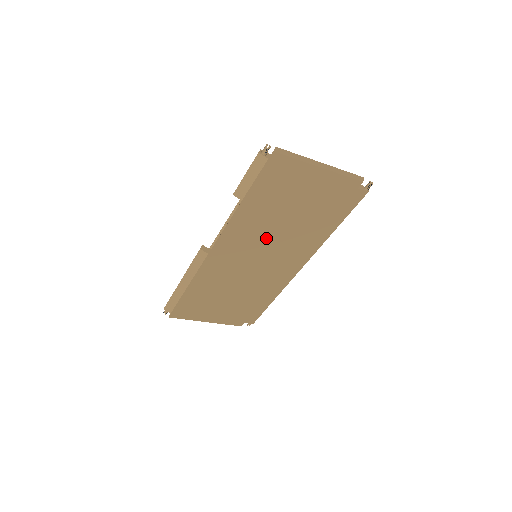
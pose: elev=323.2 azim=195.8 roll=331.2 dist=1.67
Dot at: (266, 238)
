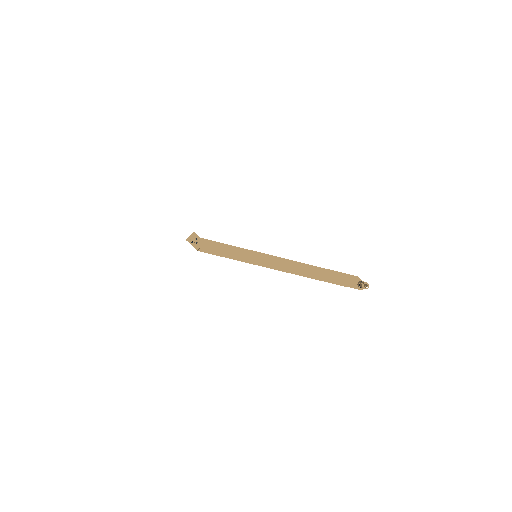
Dot at: occluded
